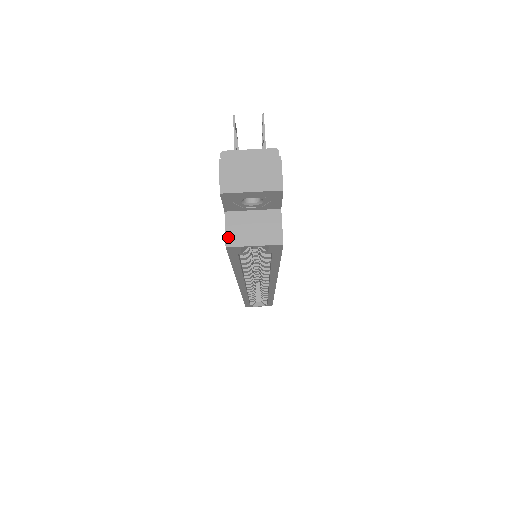
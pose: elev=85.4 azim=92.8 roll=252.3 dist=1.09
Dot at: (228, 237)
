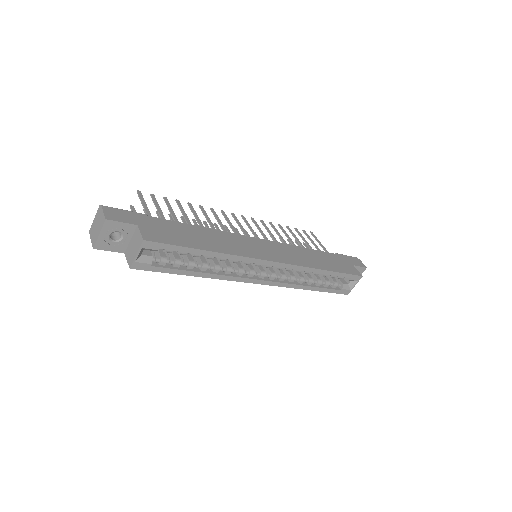
Dot at: (129, 263)
